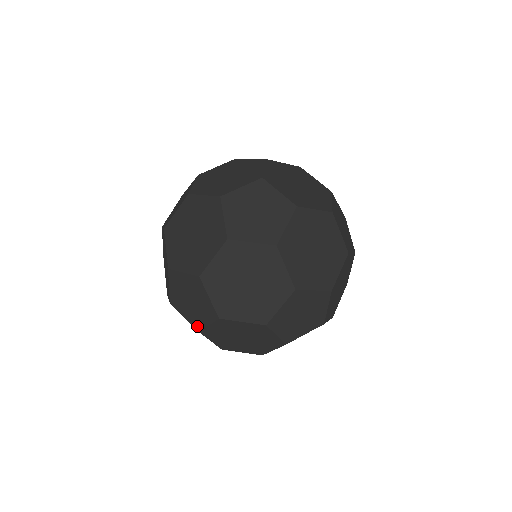
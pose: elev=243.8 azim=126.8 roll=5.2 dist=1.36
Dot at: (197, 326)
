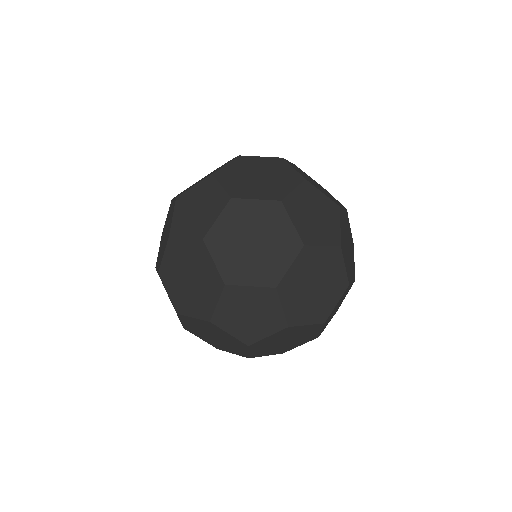
Dot at: (201, 233)
